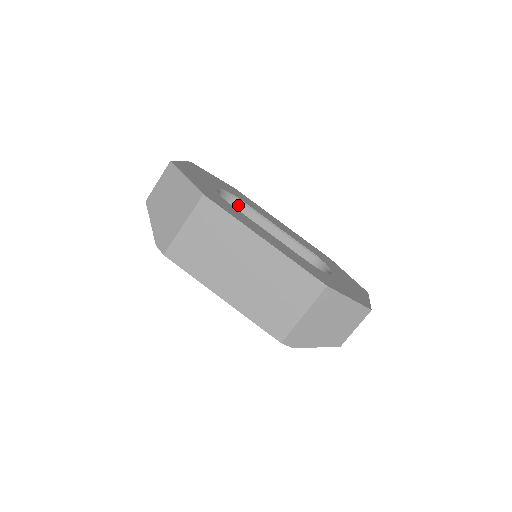
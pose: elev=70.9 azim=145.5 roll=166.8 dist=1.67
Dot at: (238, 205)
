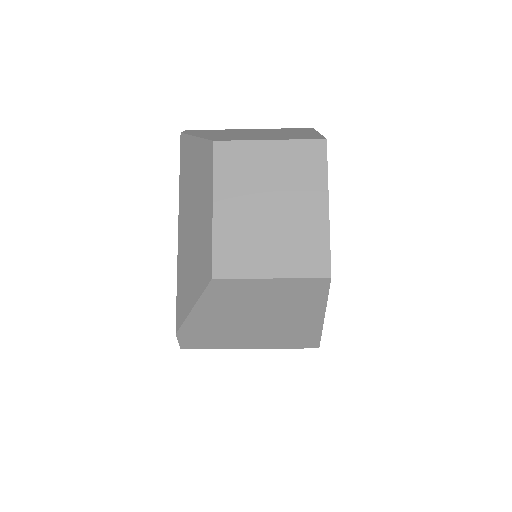
Dot at: occluded
